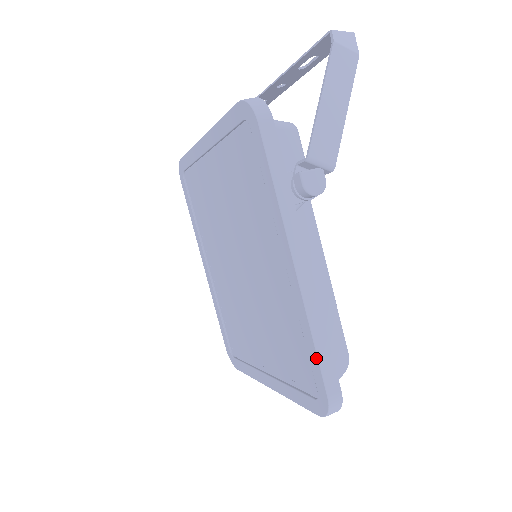
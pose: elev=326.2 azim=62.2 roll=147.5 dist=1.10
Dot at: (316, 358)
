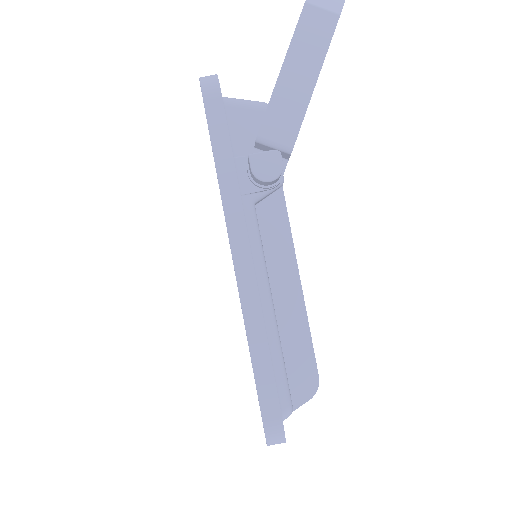
Dot at: (253, 372)
